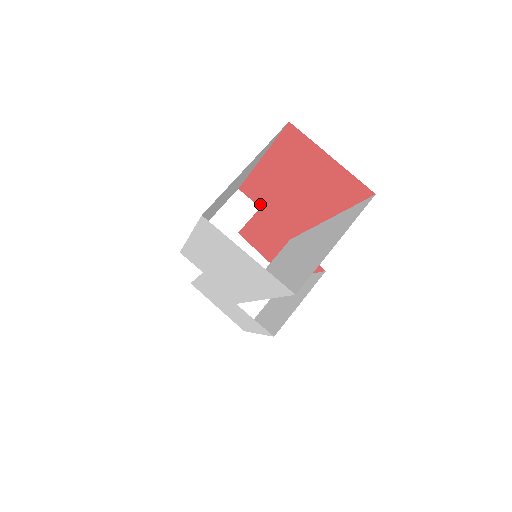
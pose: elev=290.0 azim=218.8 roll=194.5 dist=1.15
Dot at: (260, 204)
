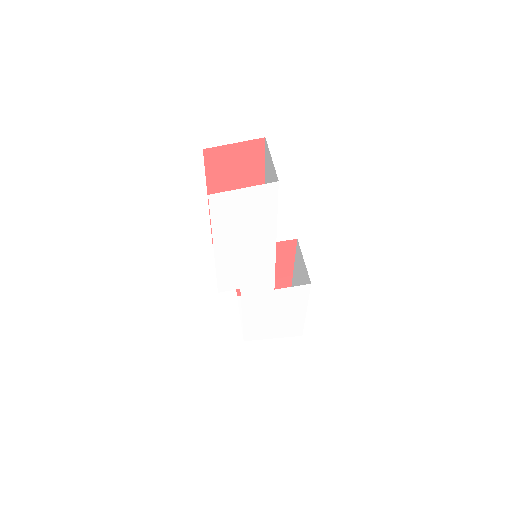
Dot at: occluded
